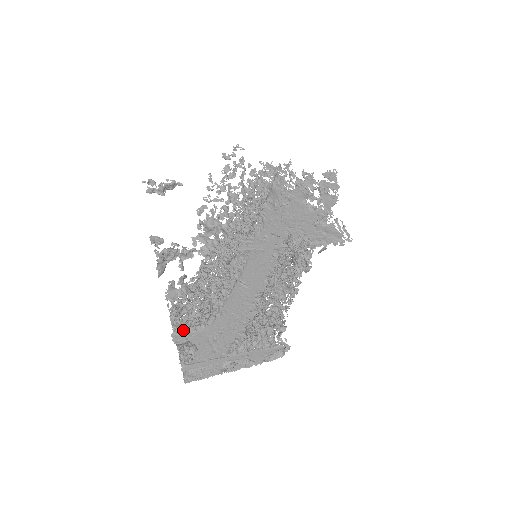
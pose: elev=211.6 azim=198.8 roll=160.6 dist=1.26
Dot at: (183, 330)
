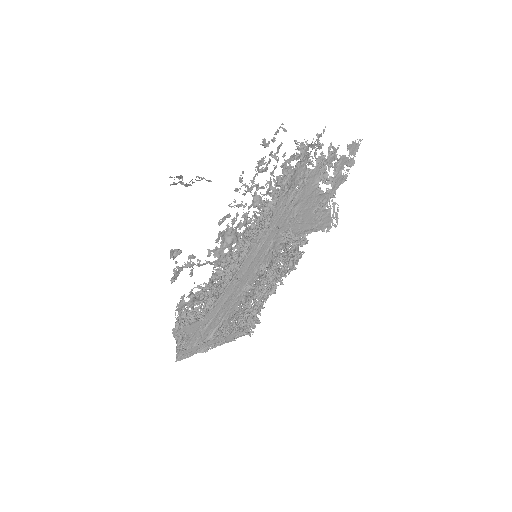
Dot at: (183, 327)
